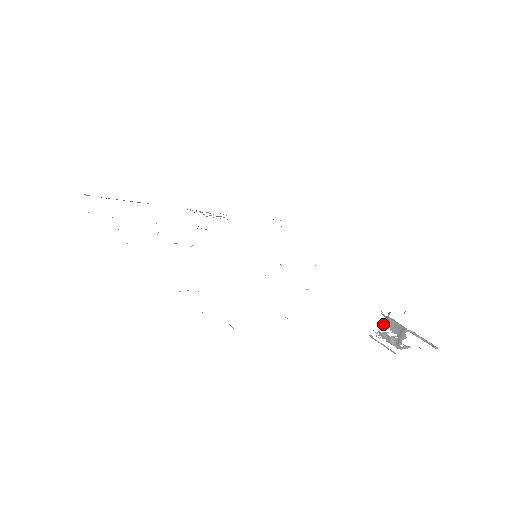
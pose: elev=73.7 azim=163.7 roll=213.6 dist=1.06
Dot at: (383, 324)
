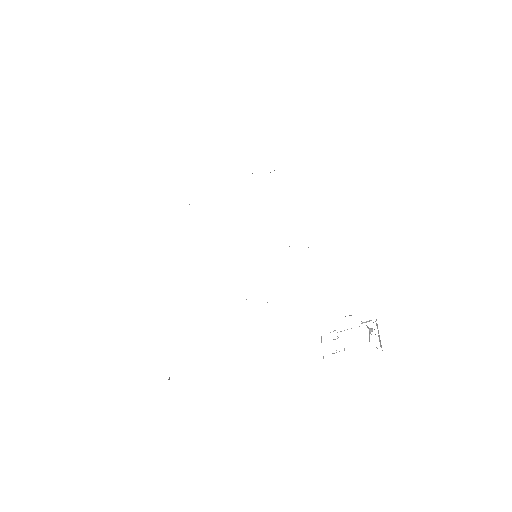
Dot at: occluded
